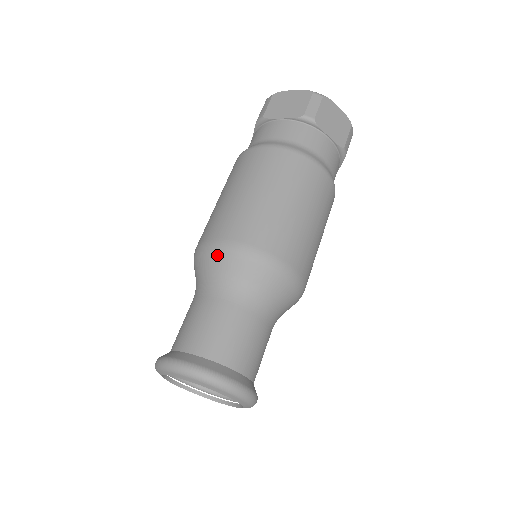
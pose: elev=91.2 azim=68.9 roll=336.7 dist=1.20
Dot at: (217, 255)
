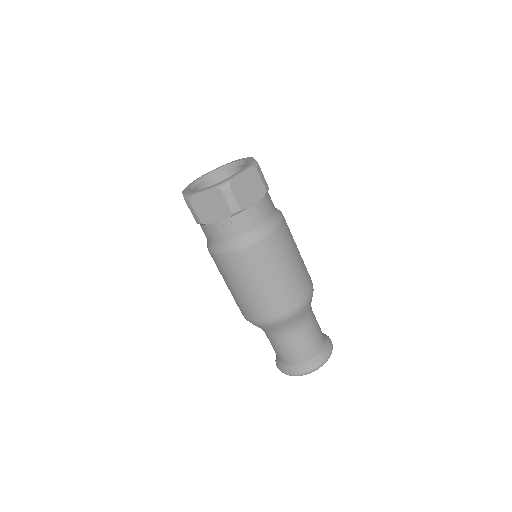
Dot at: (267, 326)
